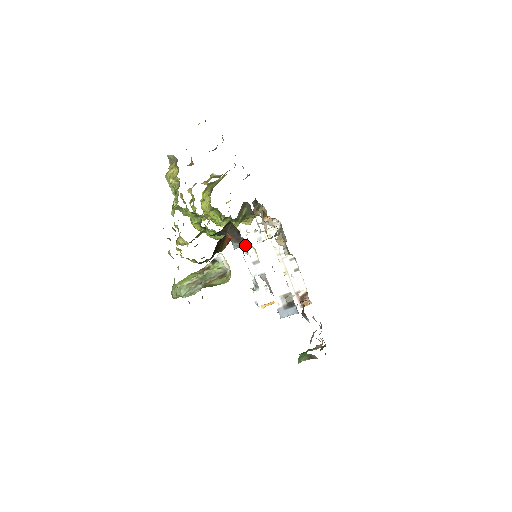
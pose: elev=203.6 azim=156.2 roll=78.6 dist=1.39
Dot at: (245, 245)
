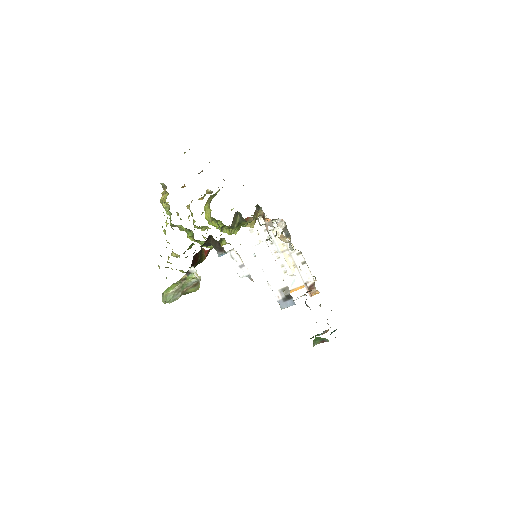
Dot at: occluded
